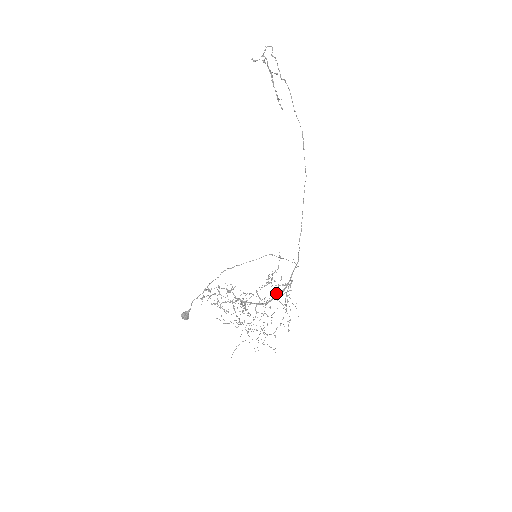
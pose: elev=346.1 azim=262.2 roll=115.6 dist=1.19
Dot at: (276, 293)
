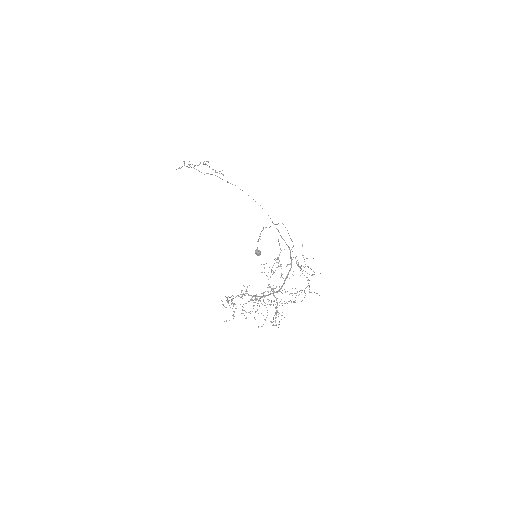
Dot at: occluded
